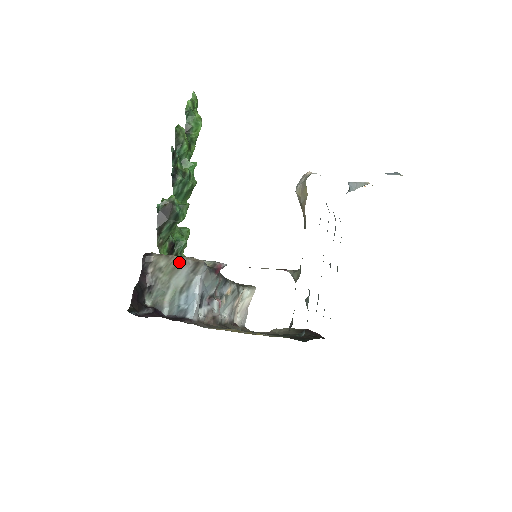
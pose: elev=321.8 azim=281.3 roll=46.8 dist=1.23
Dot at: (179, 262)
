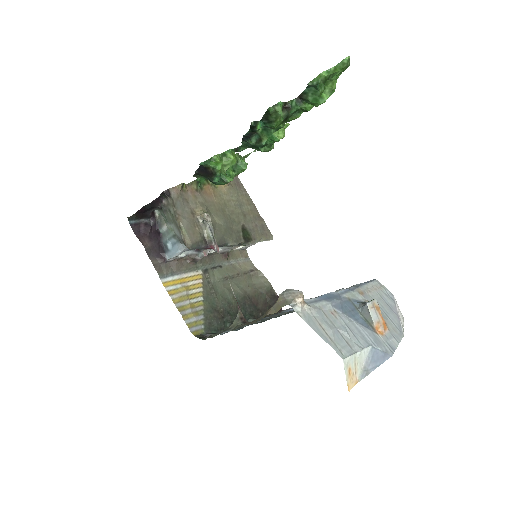
Dot at: (178, 227)
